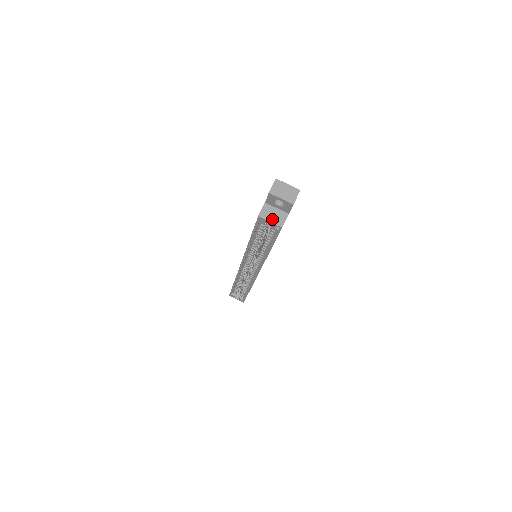
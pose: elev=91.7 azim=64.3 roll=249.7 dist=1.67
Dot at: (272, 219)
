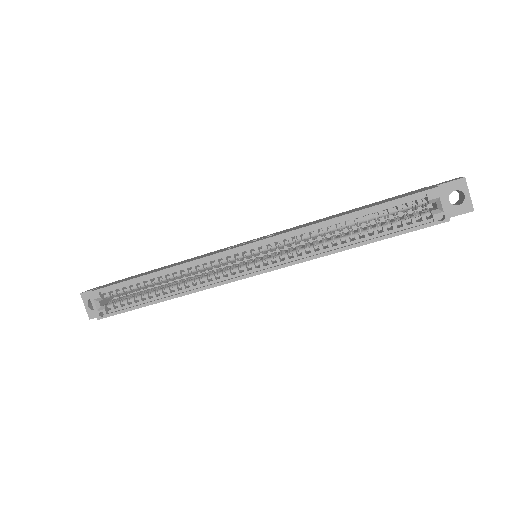
Dot at: (445, 204)
